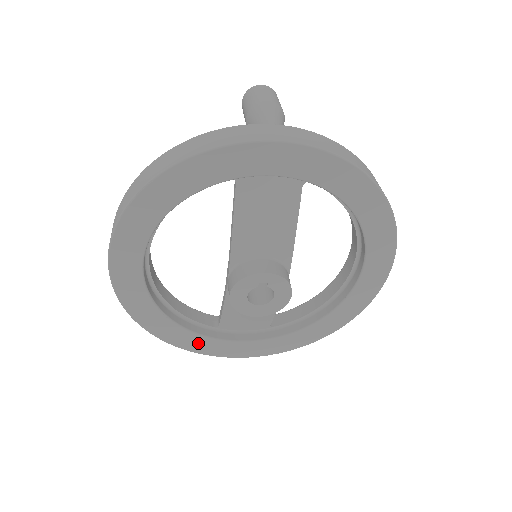
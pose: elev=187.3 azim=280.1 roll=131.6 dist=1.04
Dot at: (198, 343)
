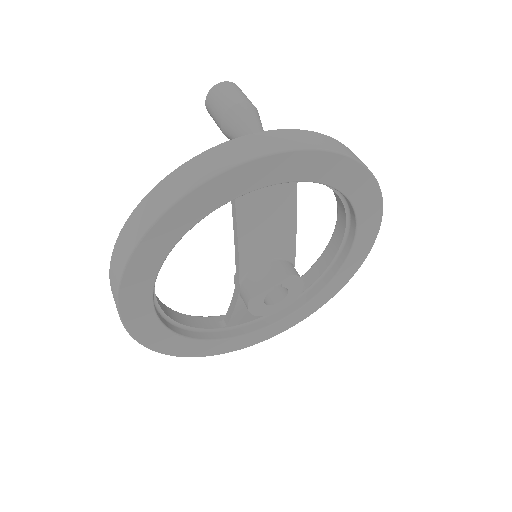
Dot at: (211, 347)
